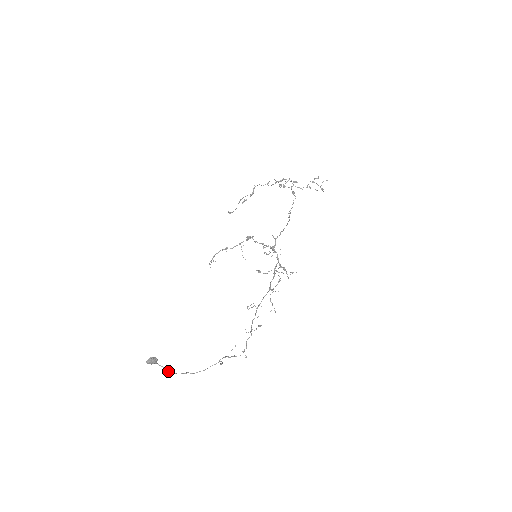
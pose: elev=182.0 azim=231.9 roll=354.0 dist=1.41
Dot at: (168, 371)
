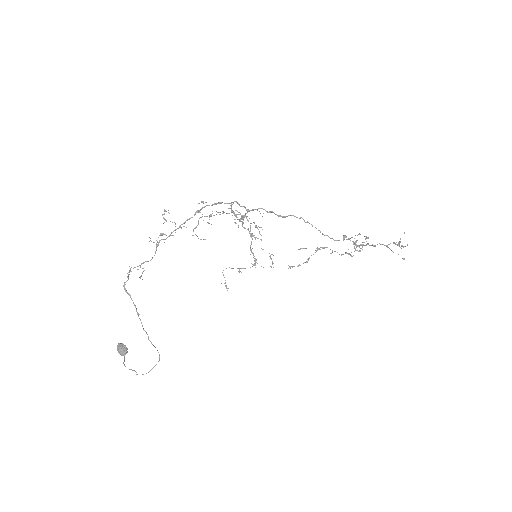
Dot at: occluded
